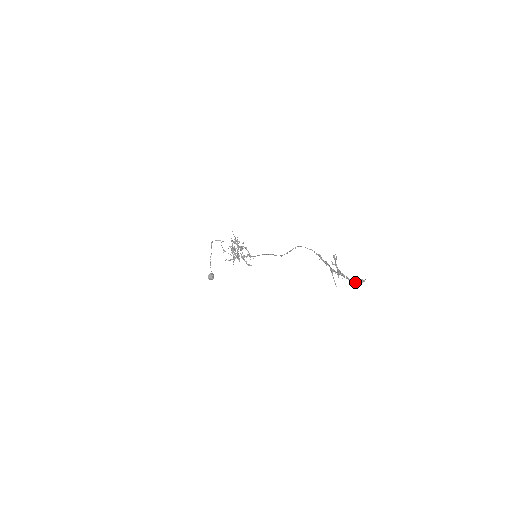
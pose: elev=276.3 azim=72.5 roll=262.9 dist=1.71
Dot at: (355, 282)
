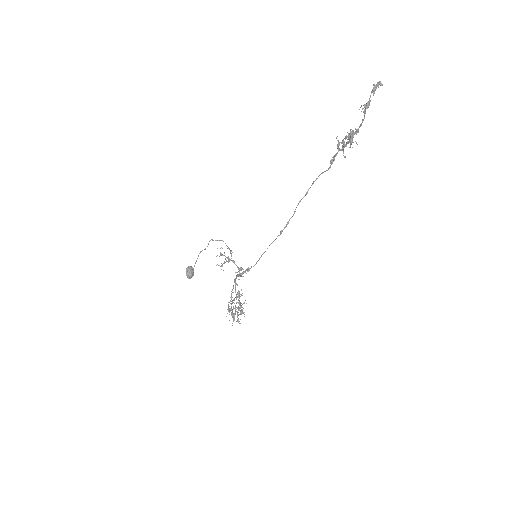
Dot at: occluded
